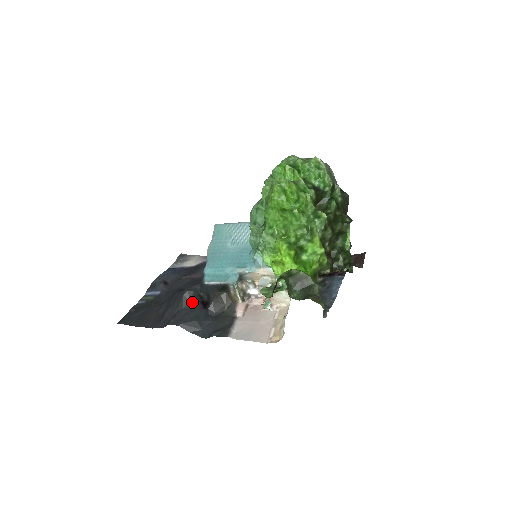
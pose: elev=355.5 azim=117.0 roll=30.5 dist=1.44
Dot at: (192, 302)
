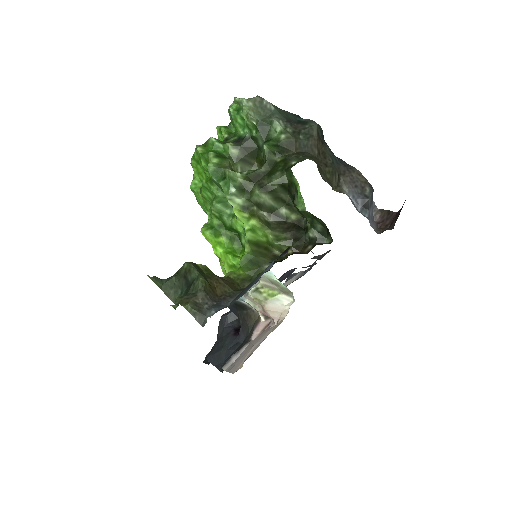
Dot at: (225, 329)
